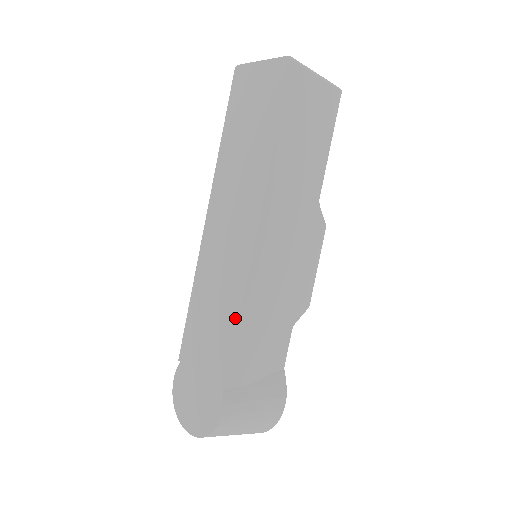
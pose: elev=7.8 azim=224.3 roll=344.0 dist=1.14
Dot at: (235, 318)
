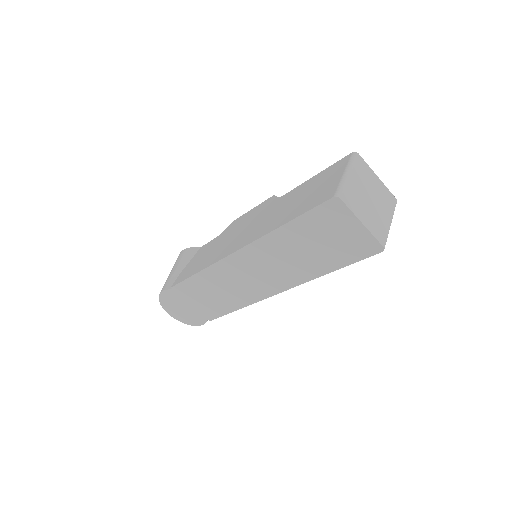
Dot at: (234, 308)
